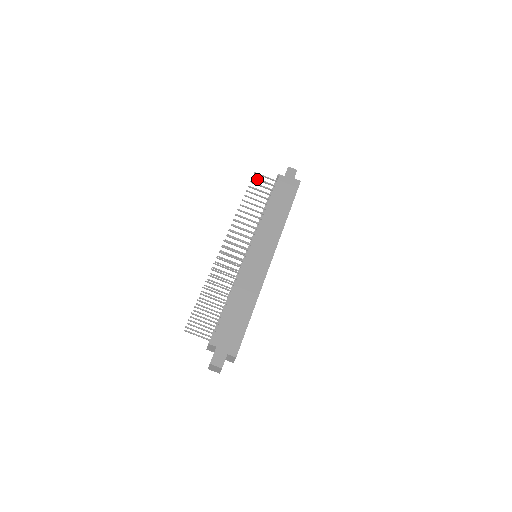
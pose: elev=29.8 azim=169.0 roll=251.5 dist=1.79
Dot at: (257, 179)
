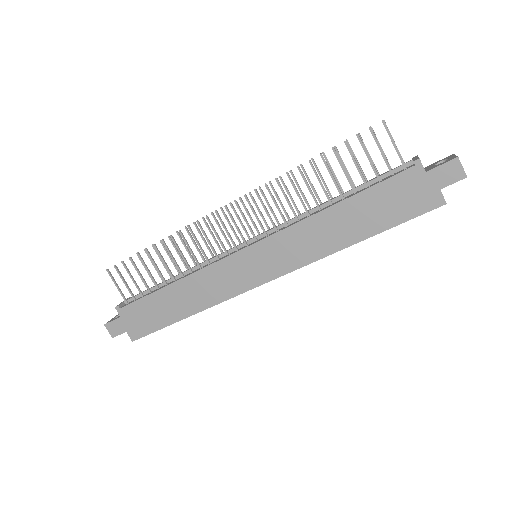
Dot at: (374, 138)
